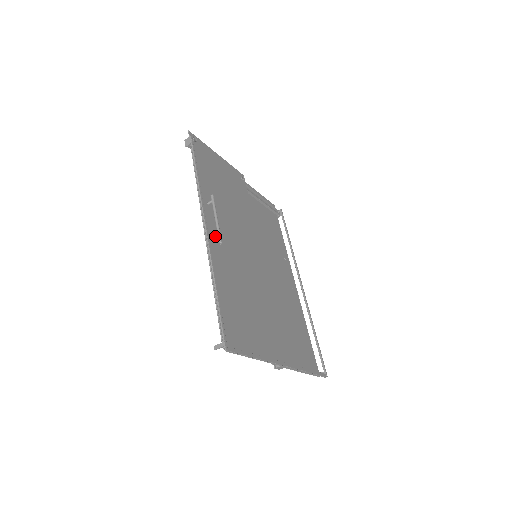
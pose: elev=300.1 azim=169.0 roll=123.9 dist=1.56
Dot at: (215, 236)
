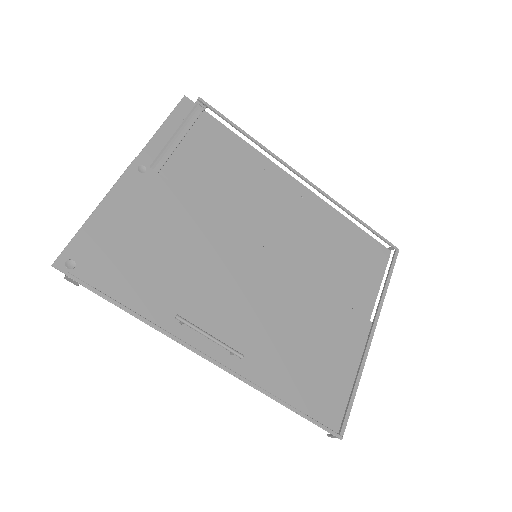
Dot at: occluded
